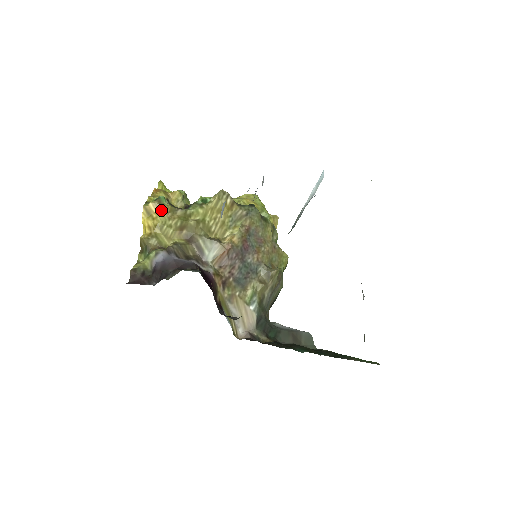
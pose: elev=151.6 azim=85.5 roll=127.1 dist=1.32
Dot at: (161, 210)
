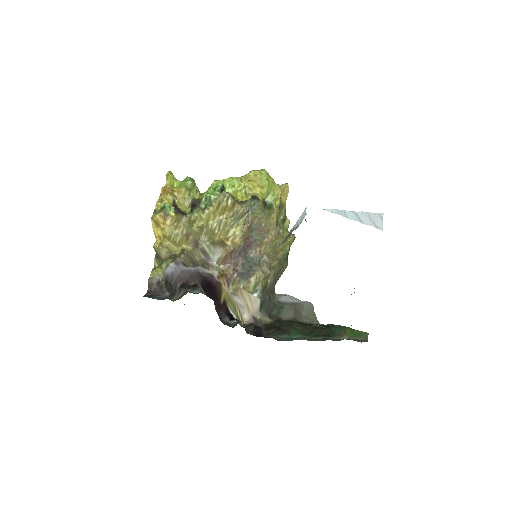
Dot at: (167, 222)
